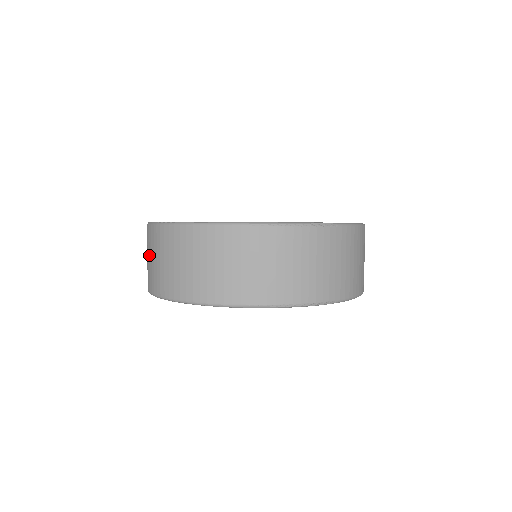
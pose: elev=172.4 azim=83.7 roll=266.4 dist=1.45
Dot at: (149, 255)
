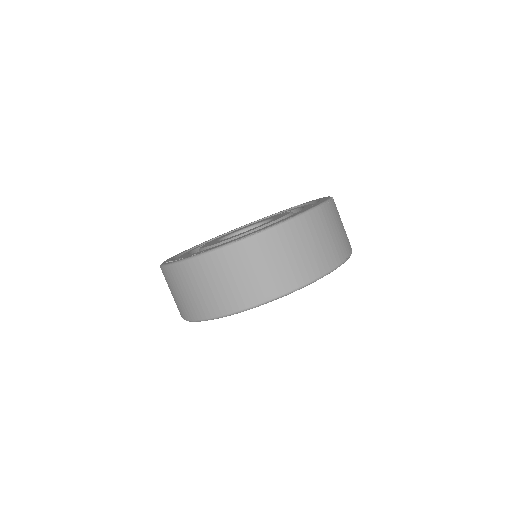
Dot at: (225, 278)
